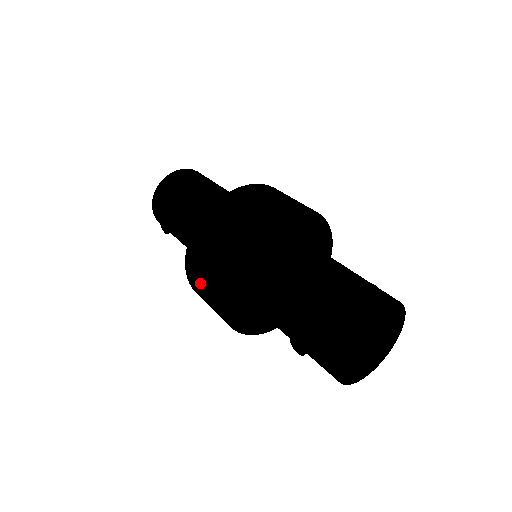
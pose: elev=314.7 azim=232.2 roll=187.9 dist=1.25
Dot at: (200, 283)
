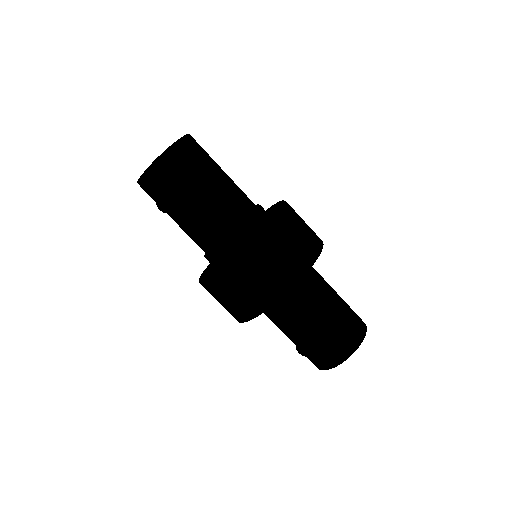
Dot at: (230, 296)
